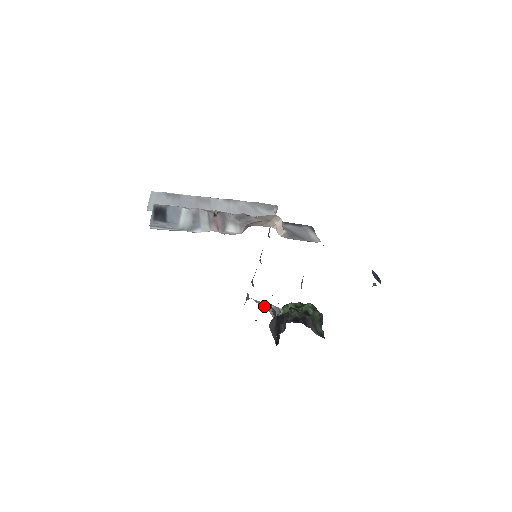
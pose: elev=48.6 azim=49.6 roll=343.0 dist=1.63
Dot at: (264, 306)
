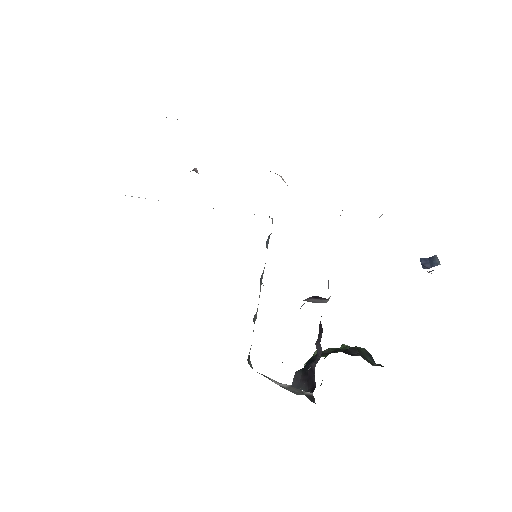
Dot at: (276, 383)
